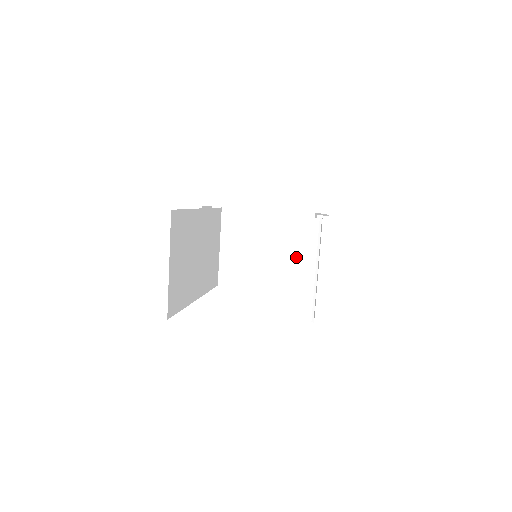
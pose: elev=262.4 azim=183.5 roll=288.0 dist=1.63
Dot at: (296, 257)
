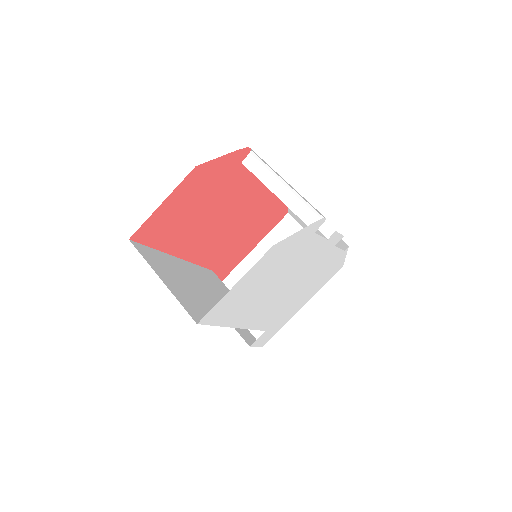
Dot at: occluded
